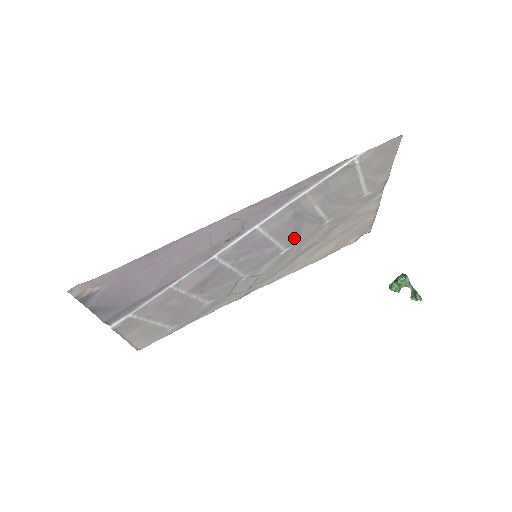
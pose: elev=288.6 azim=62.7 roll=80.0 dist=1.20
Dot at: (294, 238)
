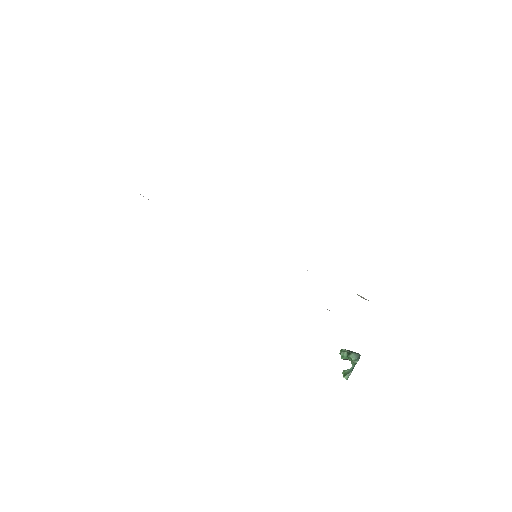
Dot at: occluded
